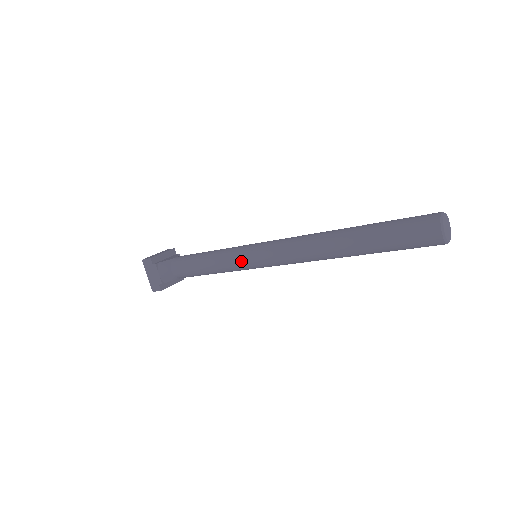
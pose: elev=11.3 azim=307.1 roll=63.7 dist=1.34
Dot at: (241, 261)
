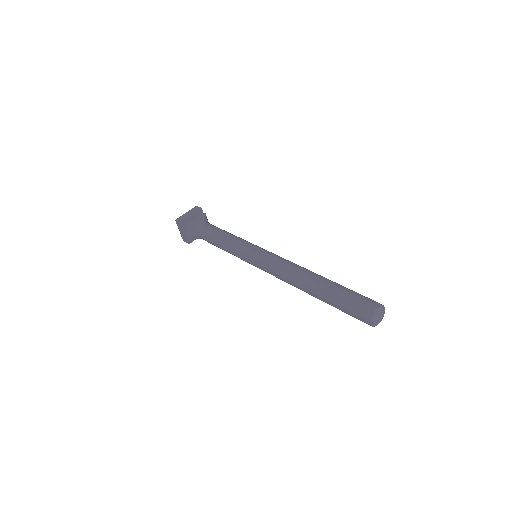
Dot at: (244, 259)
